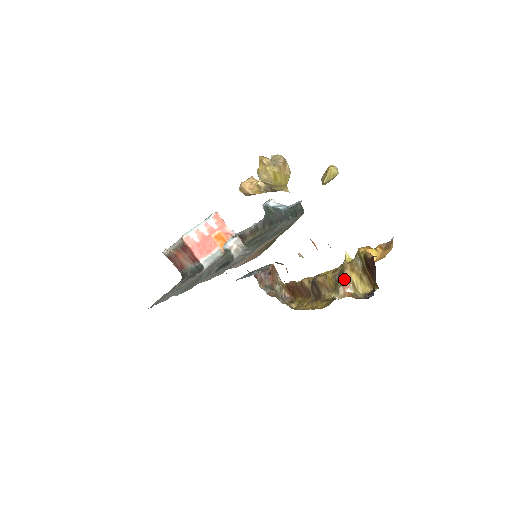
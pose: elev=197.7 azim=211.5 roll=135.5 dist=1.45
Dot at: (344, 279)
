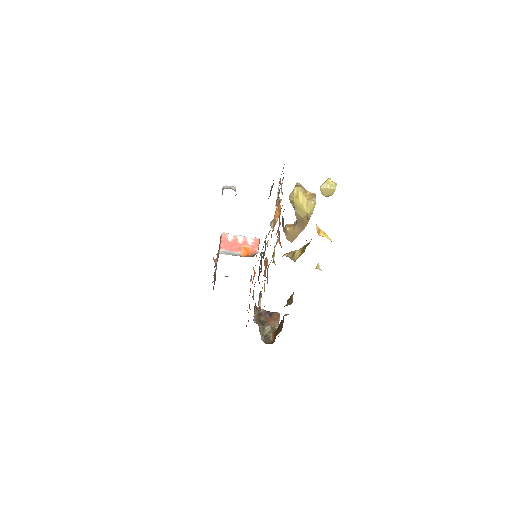
Dot at: occluded
